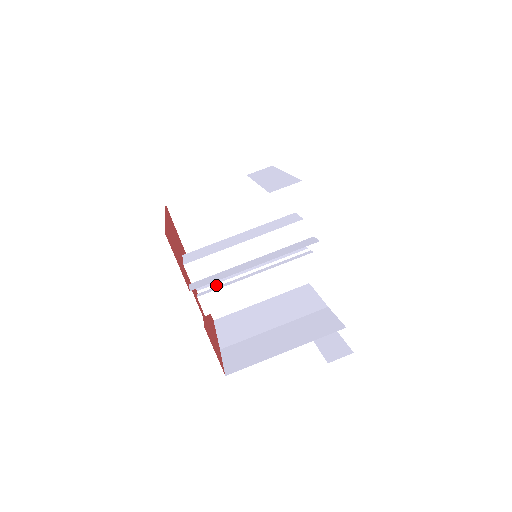
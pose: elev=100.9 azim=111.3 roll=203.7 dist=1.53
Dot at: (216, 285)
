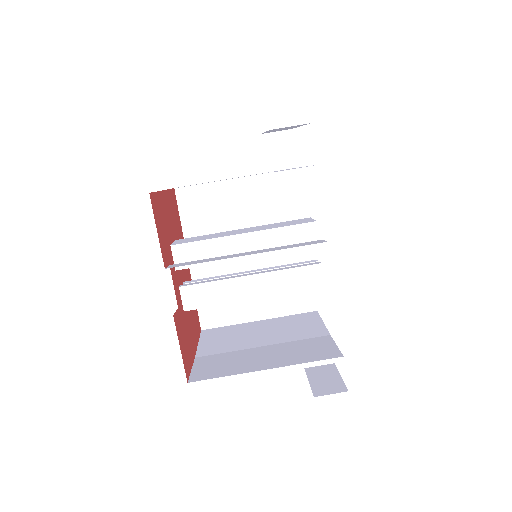
Dot at: occluded
